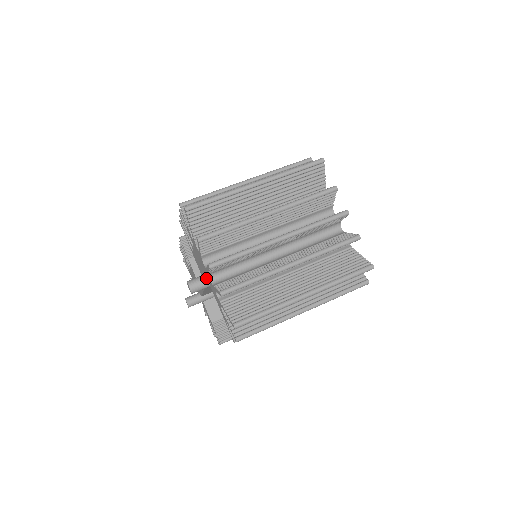
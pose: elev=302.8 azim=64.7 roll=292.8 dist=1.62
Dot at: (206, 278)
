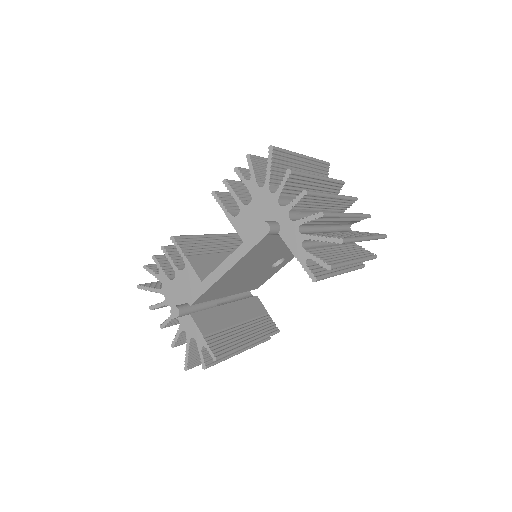
Dot at: (277, 222)
